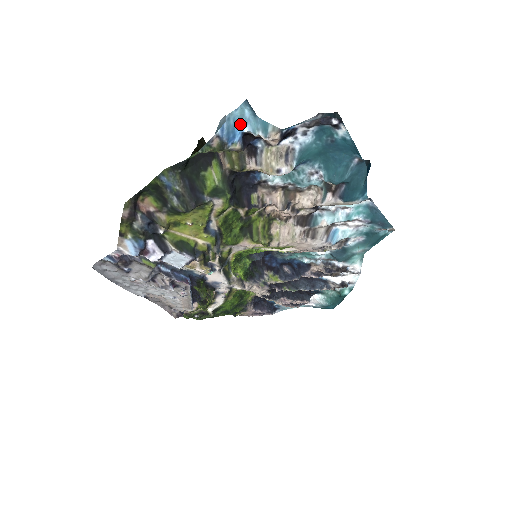
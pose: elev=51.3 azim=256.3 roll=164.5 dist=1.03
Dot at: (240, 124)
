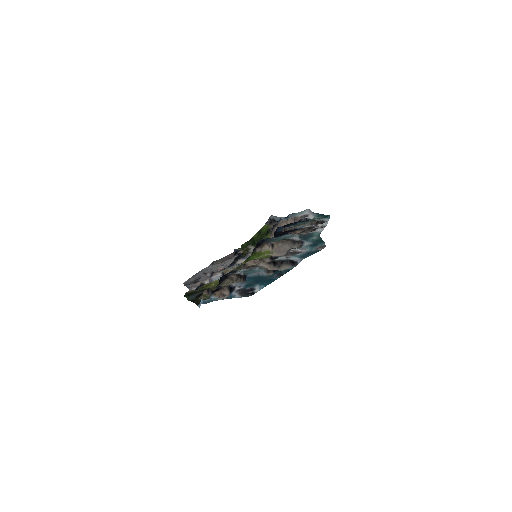
Dot at: occluded
